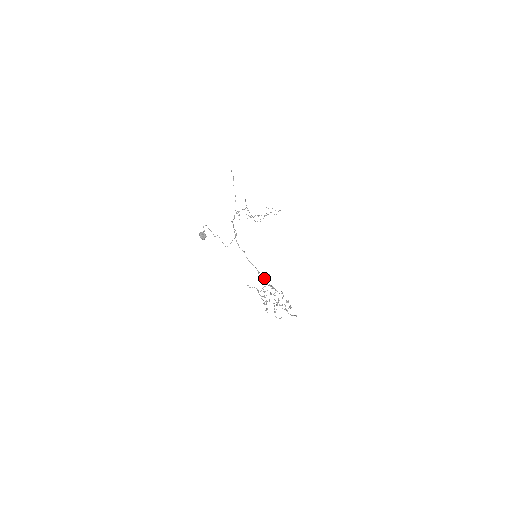
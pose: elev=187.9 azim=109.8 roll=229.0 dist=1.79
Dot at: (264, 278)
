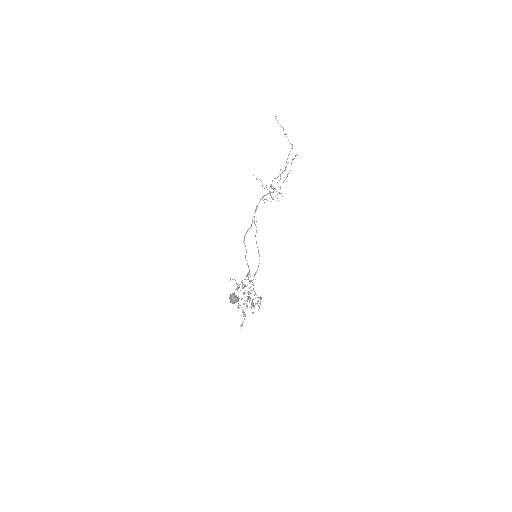
Dot at: (250, 274)
